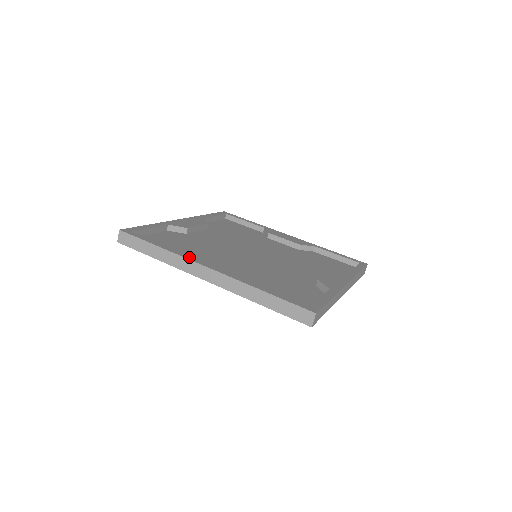
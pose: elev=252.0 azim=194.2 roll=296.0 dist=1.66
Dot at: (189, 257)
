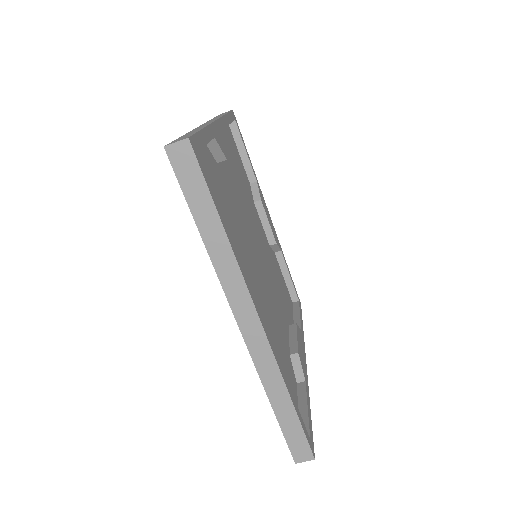
Dot at: (247, 279)
